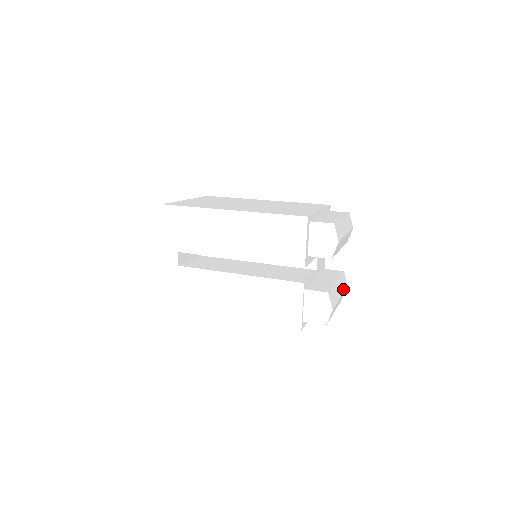
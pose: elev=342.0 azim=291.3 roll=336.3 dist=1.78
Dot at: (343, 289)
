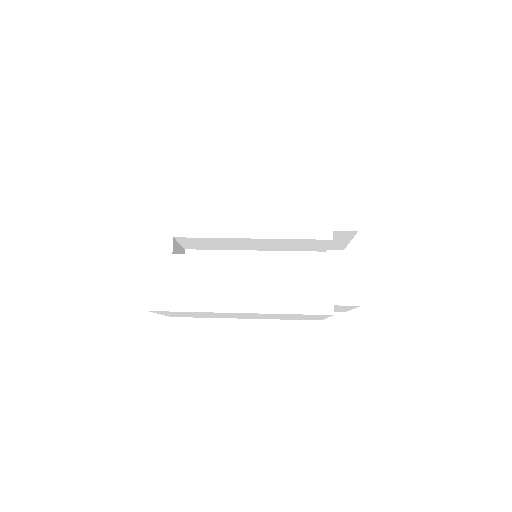
Dot at: occluded
